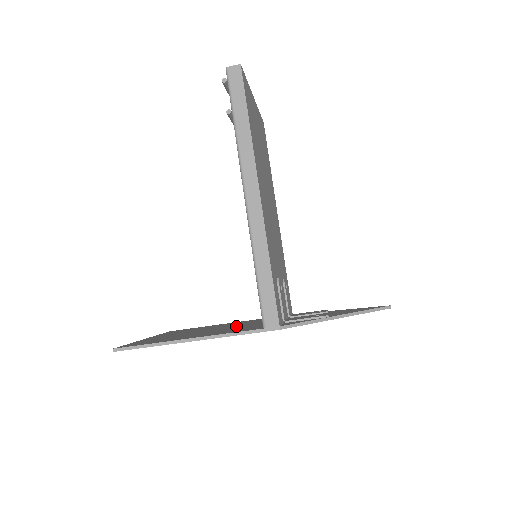
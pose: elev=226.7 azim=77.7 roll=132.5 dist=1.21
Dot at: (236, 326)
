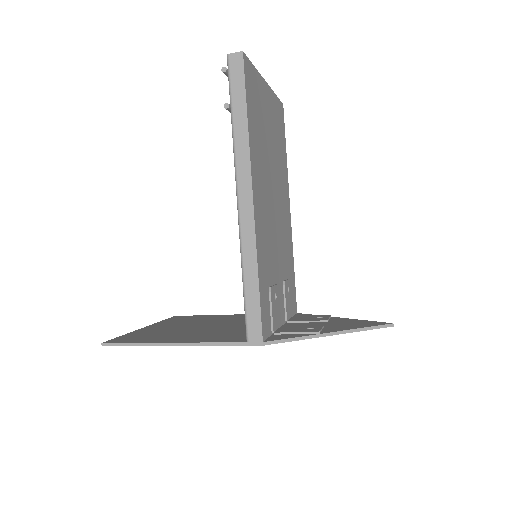
Dot at: (231, 326)
